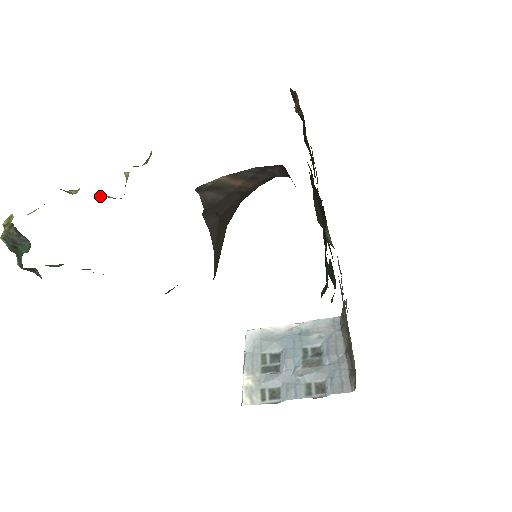
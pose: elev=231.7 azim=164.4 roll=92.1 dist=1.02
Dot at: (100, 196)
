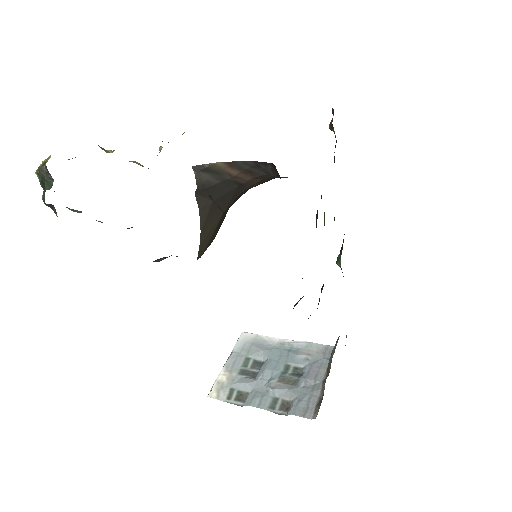
Dot at: (132, 161)
